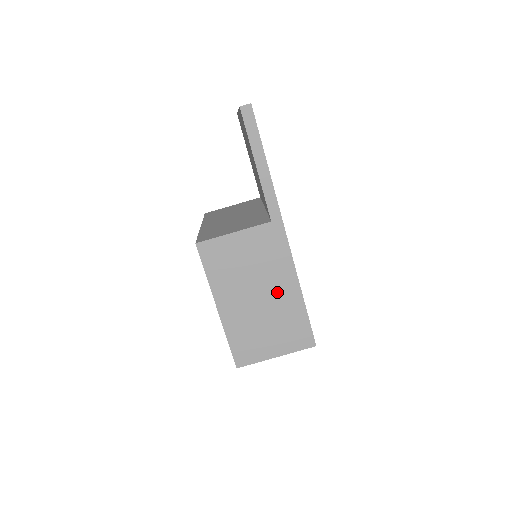
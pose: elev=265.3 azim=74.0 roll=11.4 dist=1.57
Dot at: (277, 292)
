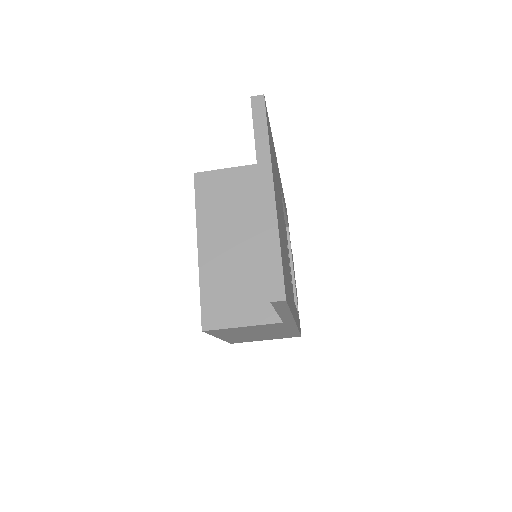
Dot at: (276, 332)
